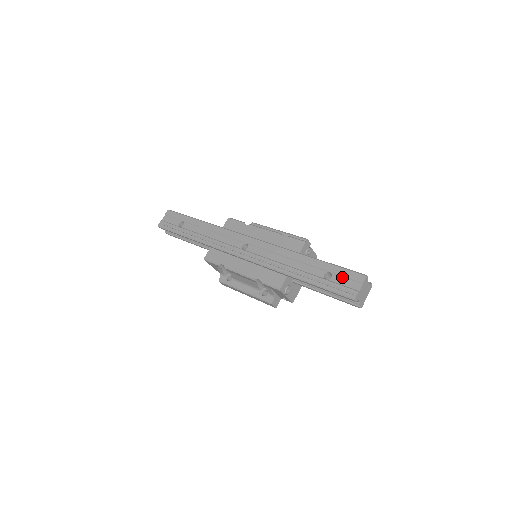
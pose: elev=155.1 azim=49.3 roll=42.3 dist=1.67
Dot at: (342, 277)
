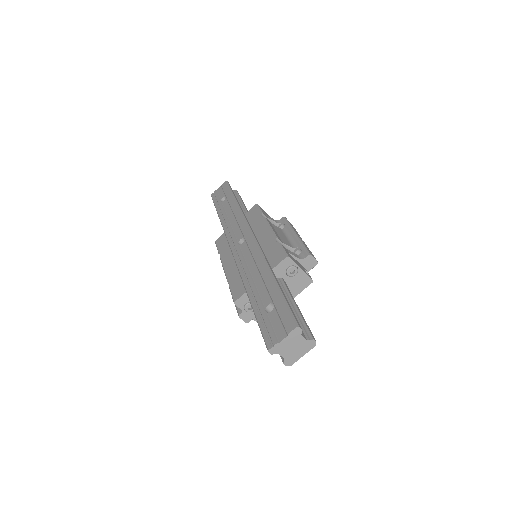
Dot at: (278, 316)
